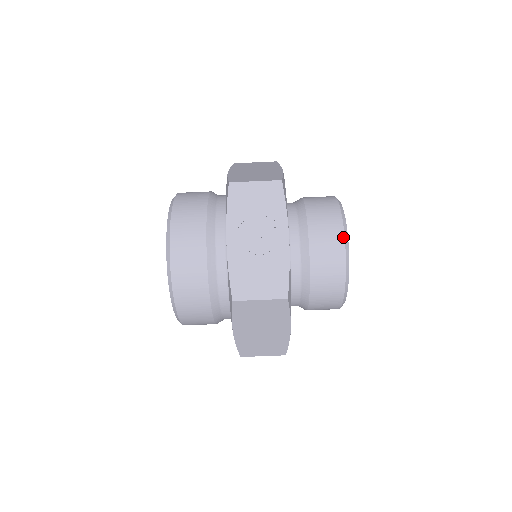
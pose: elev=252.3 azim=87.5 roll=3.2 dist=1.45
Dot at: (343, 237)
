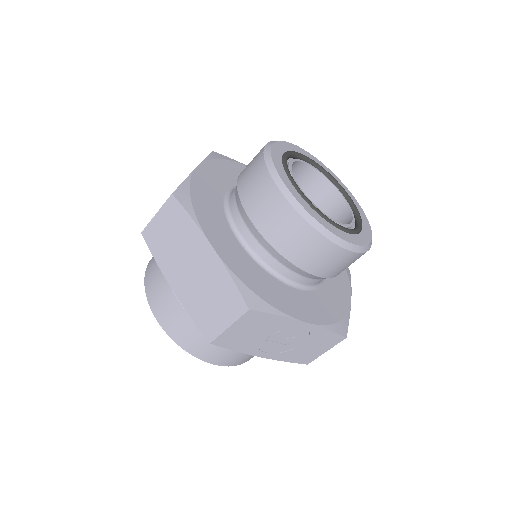
Dot at: (338, 248)
